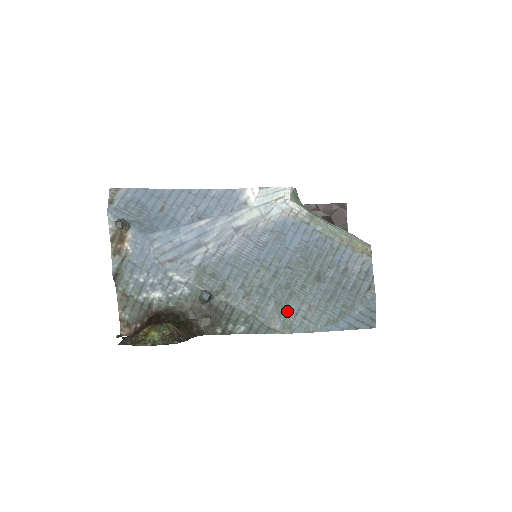
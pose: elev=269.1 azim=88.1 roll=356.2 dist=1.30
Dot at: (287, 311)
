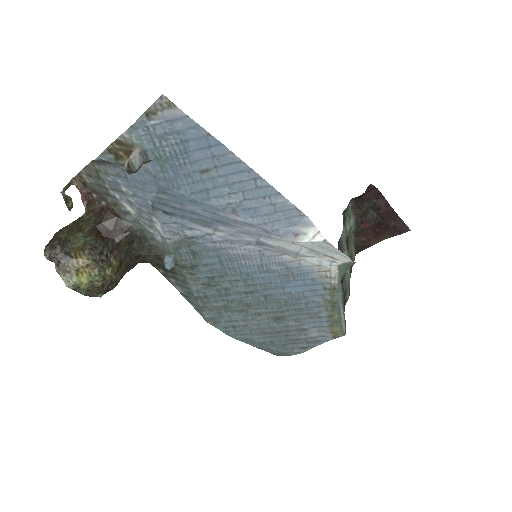
Dot at: (226, 315)
